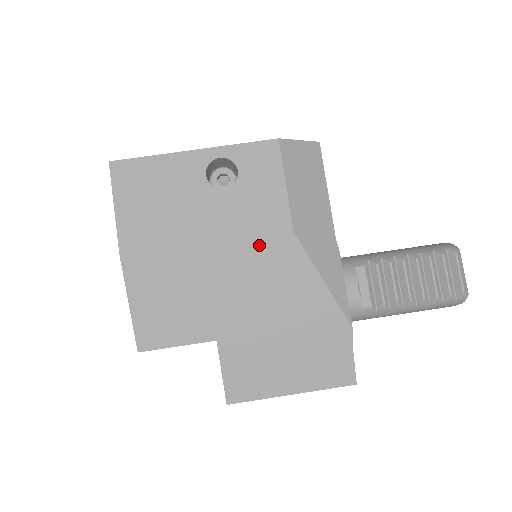
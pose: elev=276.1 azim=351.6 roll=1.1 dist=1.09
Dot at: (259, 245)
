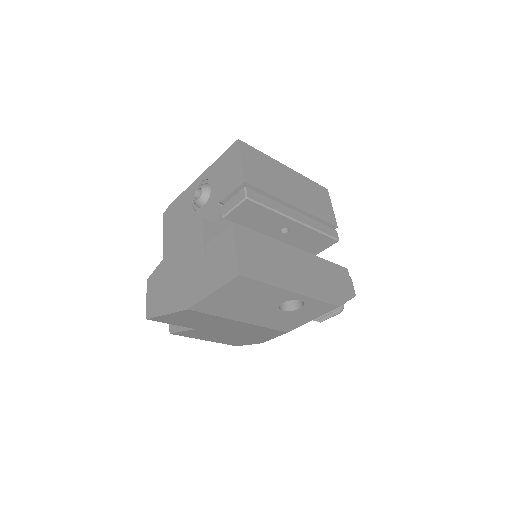
Dot at: (265, 329)
